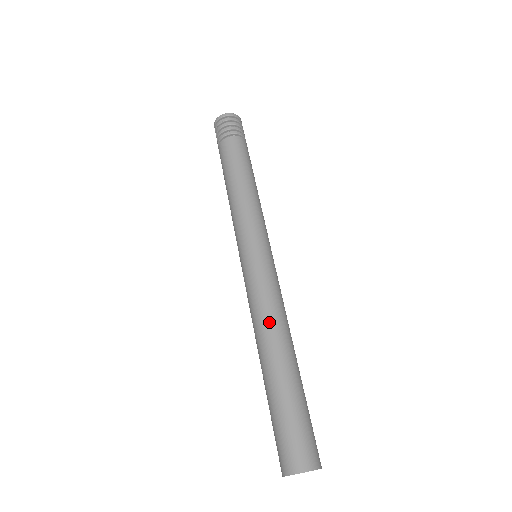
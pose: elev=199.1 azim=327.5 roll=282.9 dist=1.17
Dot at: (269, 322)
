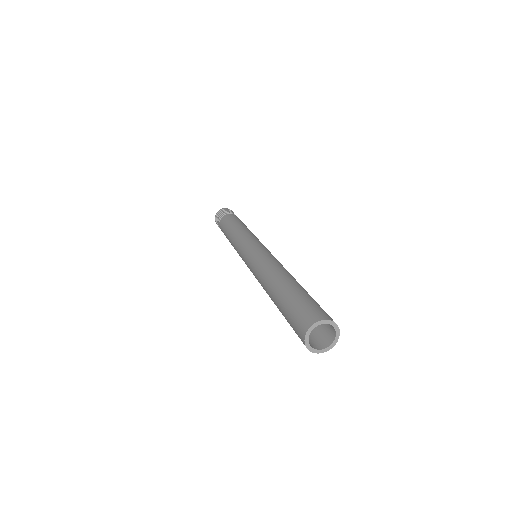
Dot at: (281, 266)
